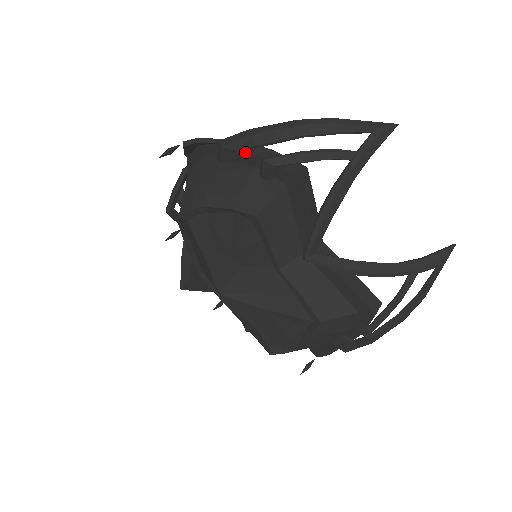
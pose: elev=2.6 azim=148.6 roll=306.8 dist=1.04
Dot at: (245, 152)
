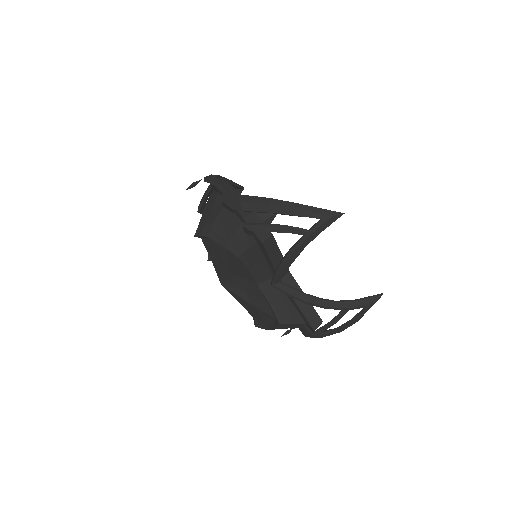
Dot at: (236, 210)
